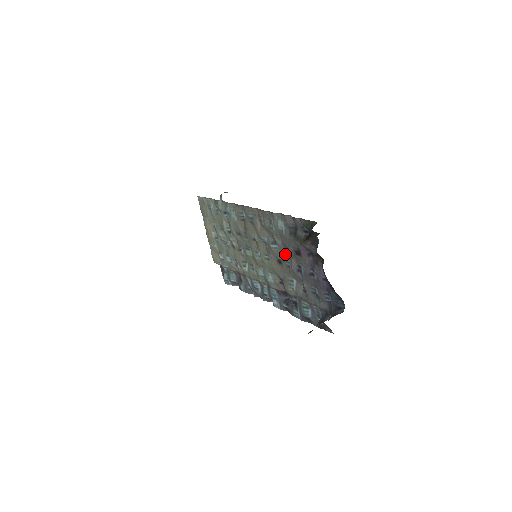
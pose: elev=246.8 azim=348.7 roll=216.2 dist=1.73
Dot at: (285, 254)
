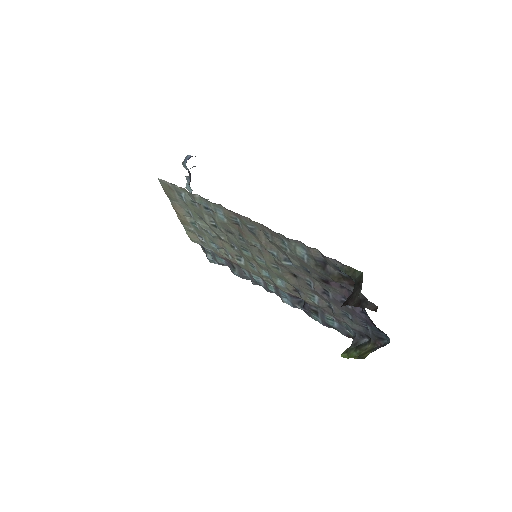
Dot at: (303, 273)
